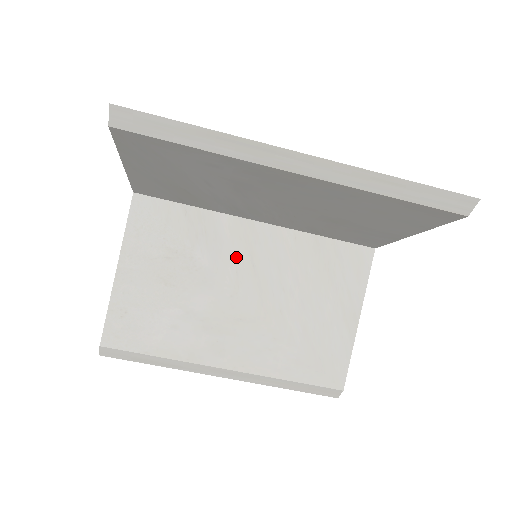
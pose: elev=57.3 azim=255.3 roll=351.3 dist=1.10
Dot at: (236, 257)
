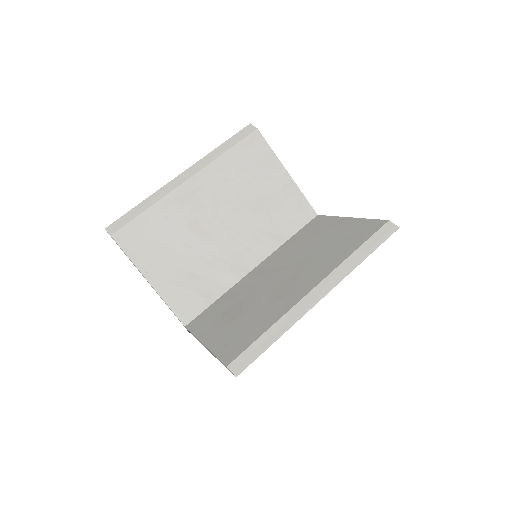
Dot at: (259, 279)
